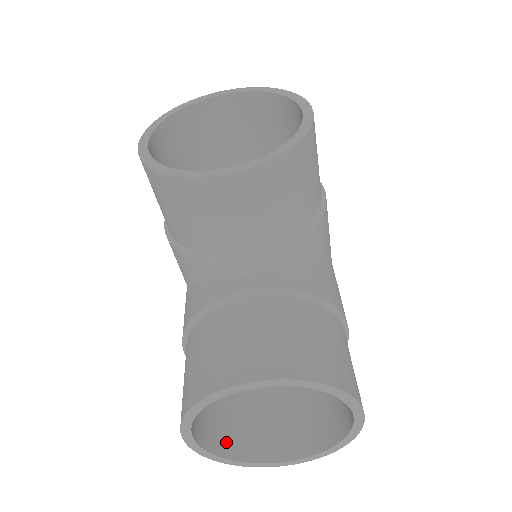
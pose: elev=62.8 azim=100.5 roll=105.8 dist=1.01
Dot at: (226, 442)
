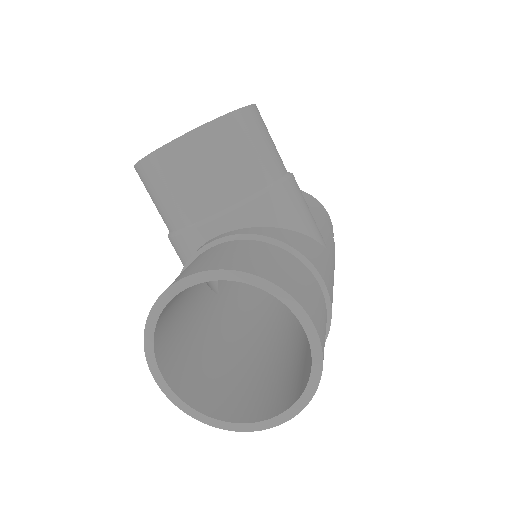
Dot at: (210, 404)
